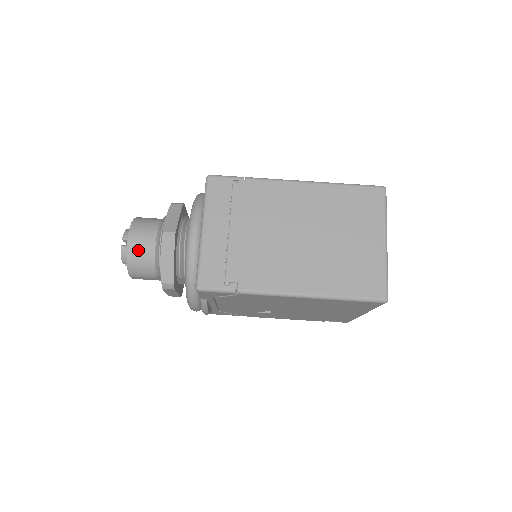
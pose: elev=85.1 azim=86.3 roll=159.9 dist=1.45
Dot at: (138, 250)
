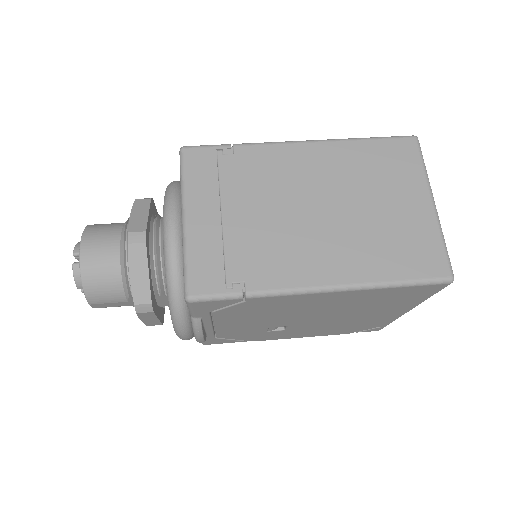
Dot at: (96, 264)
